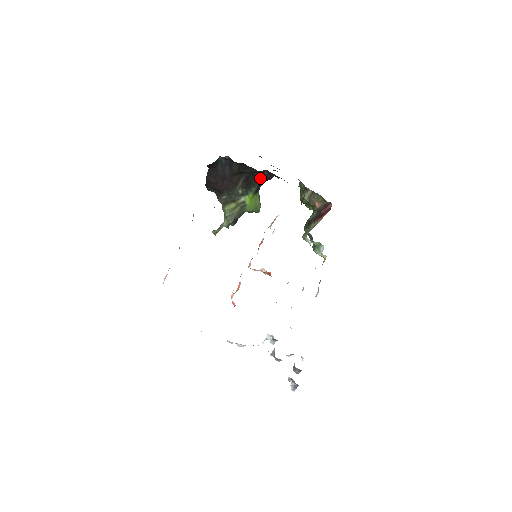
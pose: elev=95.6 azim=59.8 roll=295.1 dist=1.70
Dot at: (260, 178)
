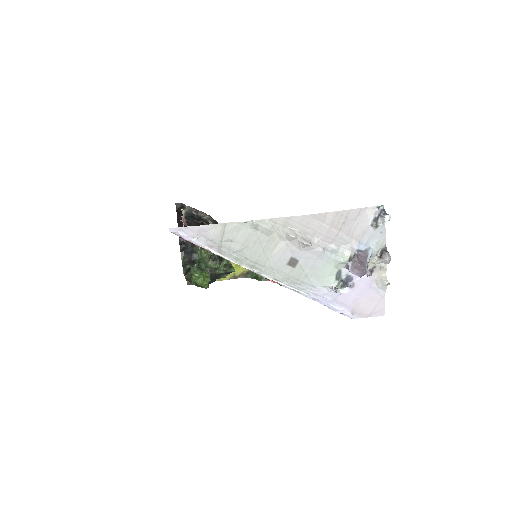
Dot at: occluded
